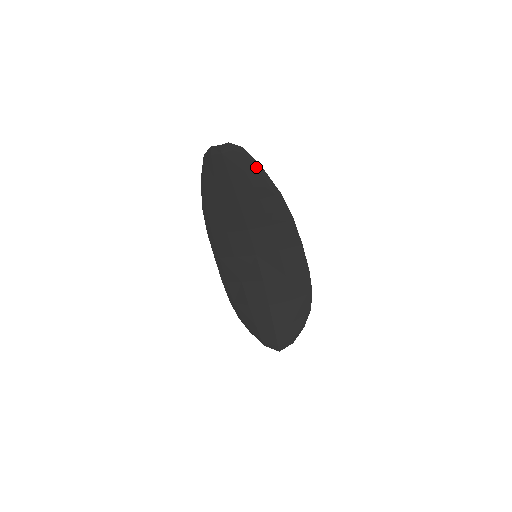
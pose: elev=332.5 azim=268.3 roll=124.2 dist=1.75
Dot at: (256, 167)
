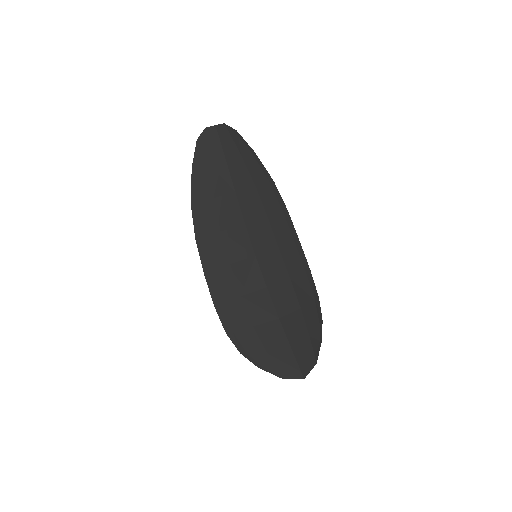
Dot at: (250, 151)
